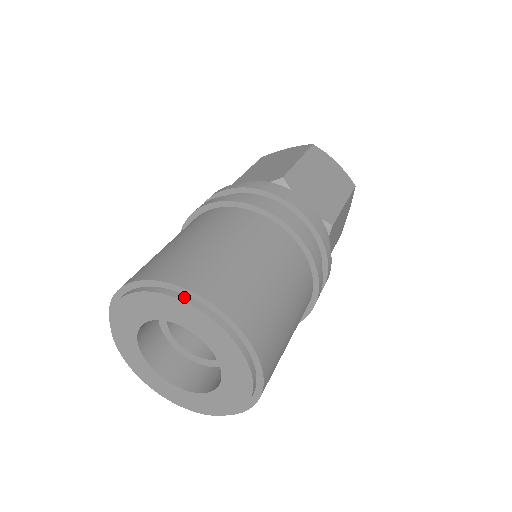
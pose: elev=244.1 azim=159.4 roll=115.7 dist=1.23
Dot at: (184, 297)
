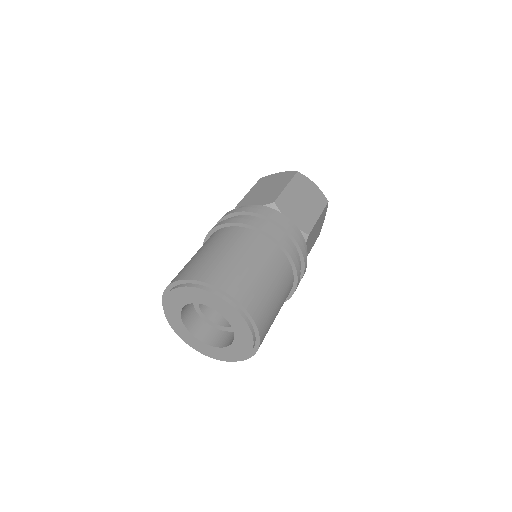
Dot at: (170, 290)
